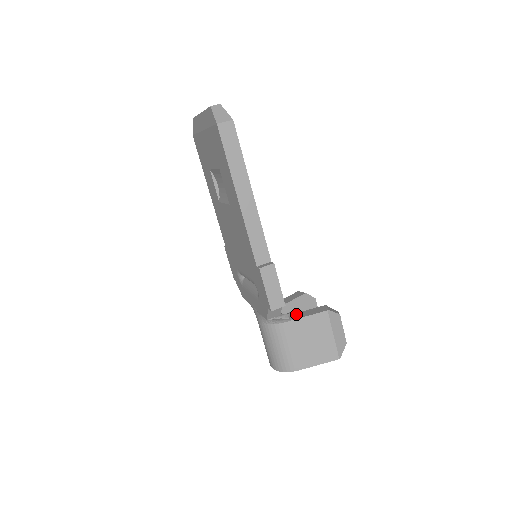
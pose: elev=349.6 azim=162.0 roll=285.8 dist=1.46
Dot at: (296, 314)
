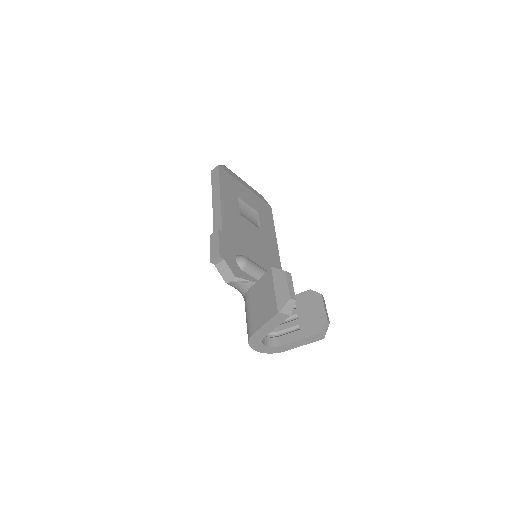
Dot at: occluded
